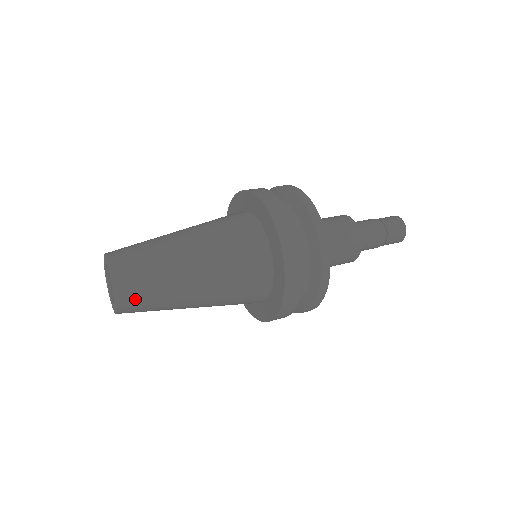
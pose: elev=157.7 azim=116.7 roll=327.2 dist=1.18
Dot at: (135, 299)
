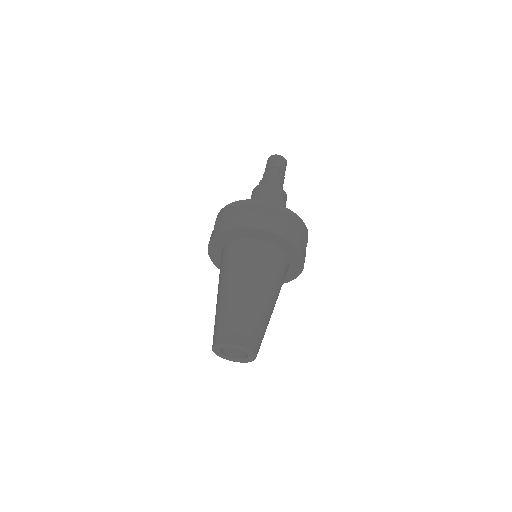
Dot at: occluded
